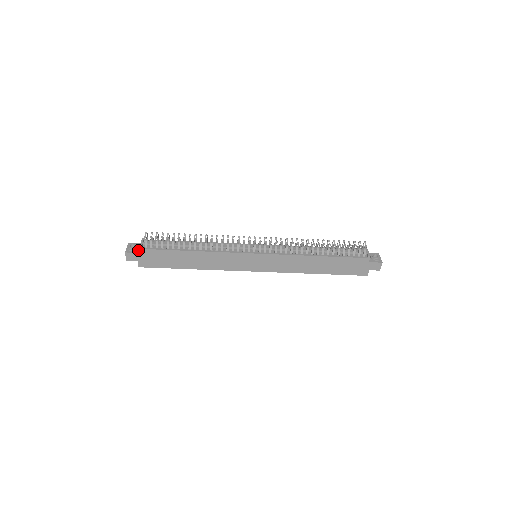
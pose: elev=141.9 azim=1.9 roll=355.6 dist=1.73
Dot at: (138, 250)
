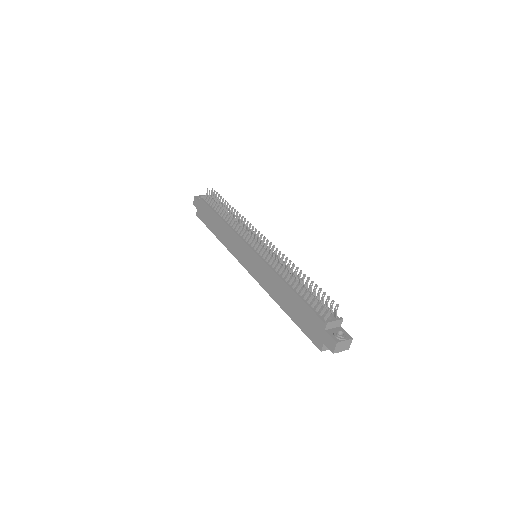
Dot at: occluded
